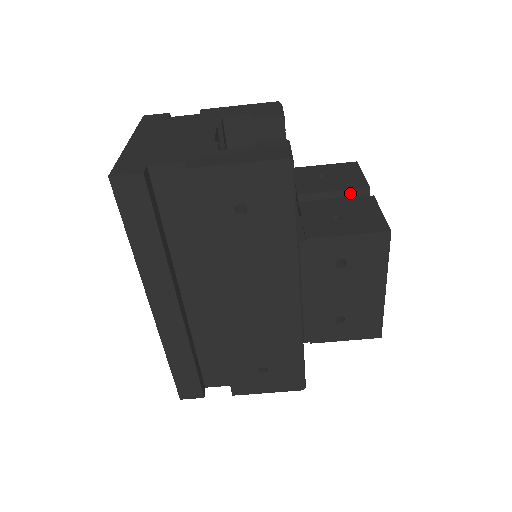
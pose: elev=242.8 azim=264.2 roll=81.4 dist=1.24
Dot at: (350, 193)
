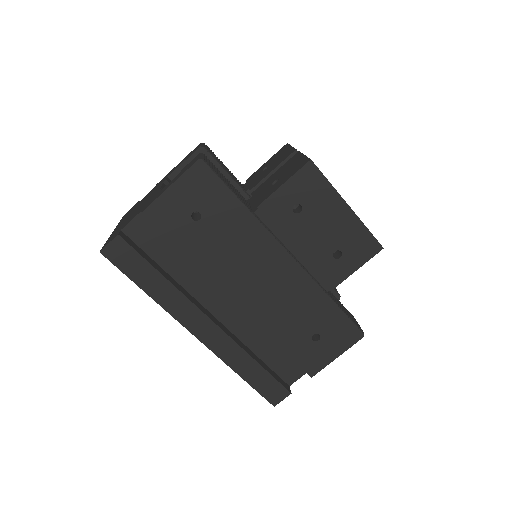
Dot at: occluded
